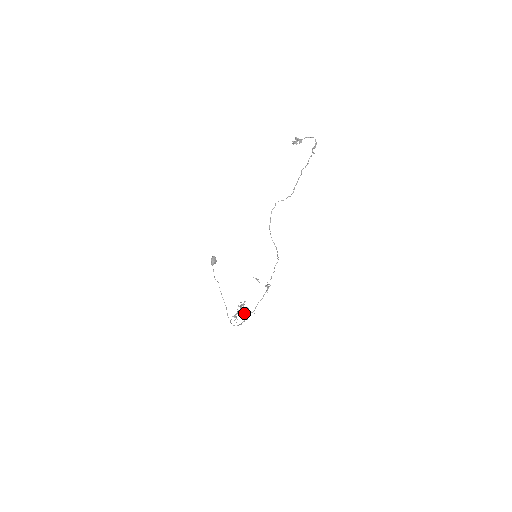
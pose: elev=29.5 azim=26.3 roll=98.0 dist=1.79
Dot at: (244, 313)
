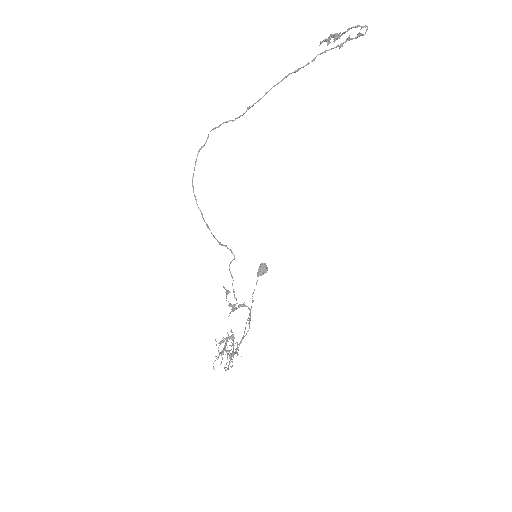
Dot at: (228, 351)
